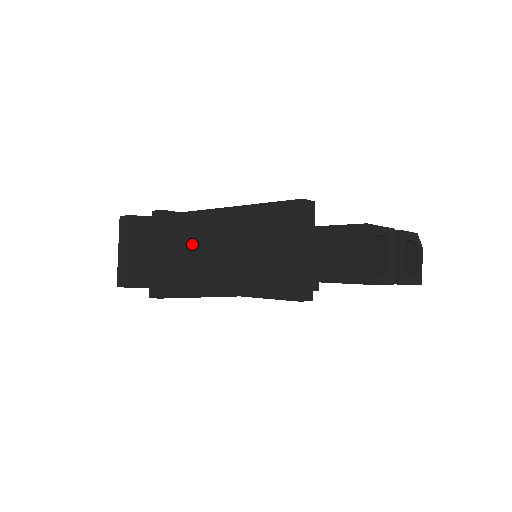
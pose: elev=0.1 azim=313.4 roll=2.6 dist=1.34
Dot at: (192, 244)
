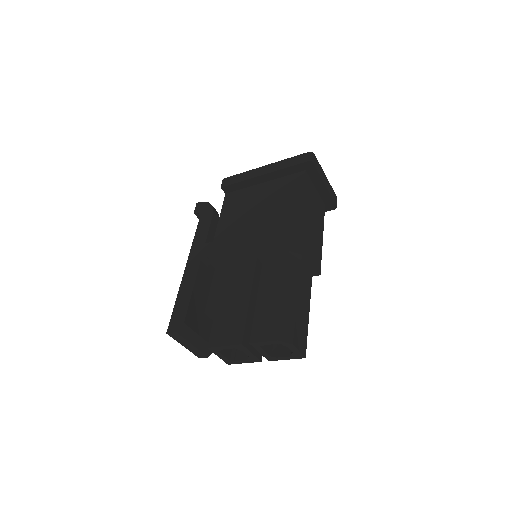
Dot at: occluded
